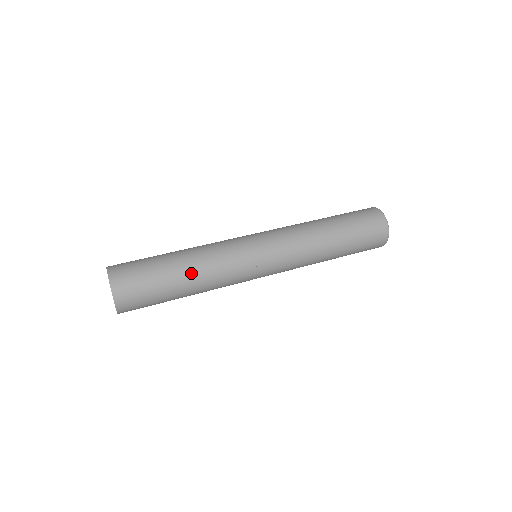
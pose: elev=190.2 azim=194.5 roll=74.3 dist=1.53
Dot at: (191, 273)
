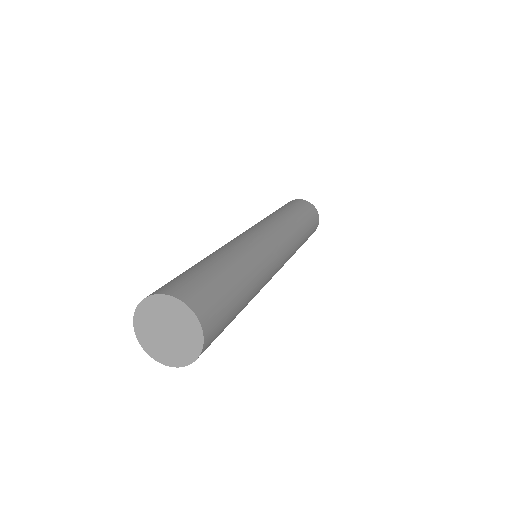
Dot at: (250, 295)
